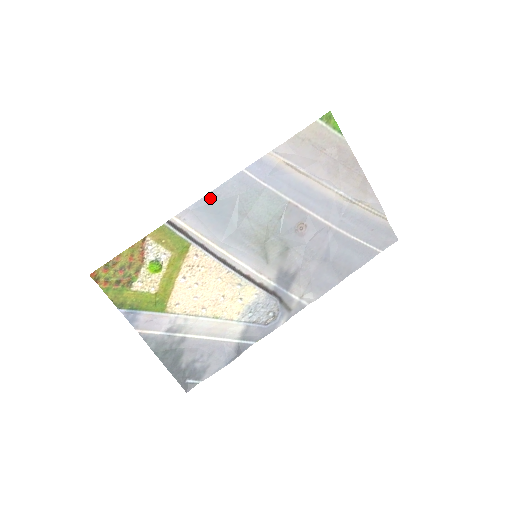
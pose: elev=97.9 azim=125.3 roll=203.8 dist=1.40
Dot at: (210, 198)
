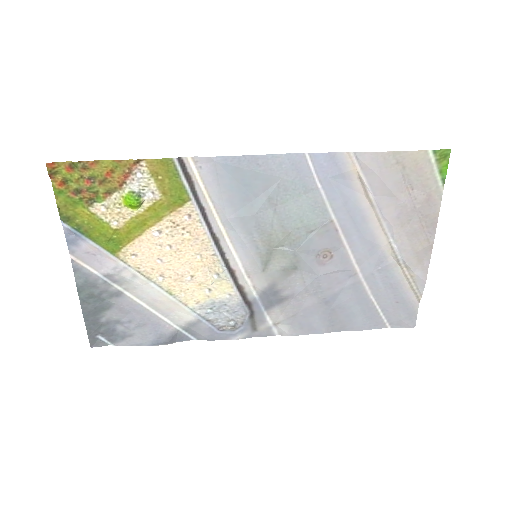
Dot at: (246, 162)
